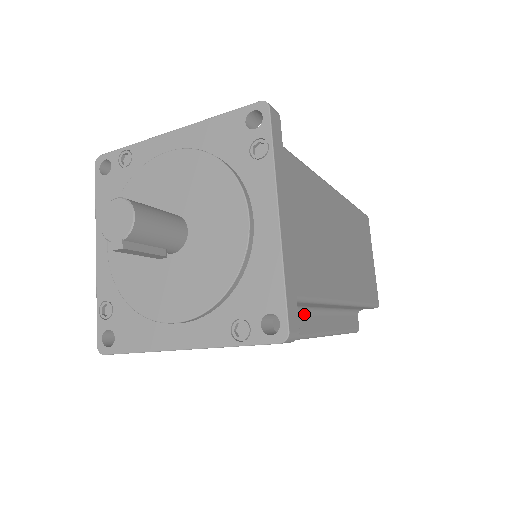
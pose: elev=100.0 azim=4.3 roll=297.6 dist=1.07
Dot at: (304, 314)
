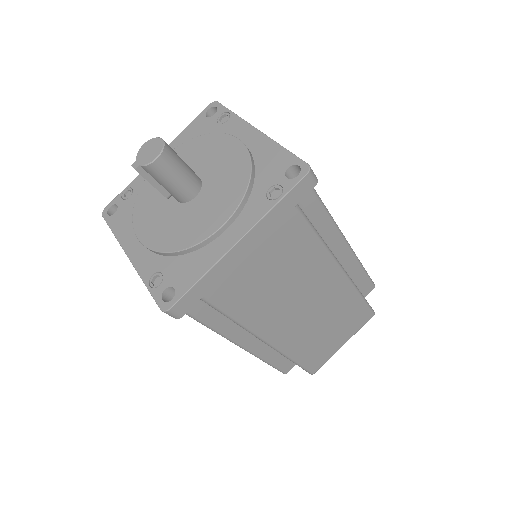
Dot at: occluded
